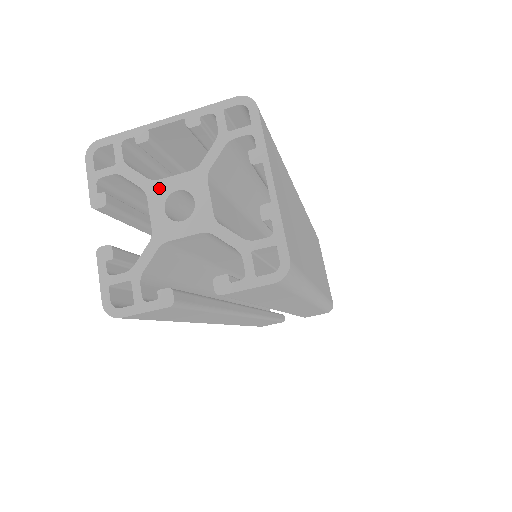
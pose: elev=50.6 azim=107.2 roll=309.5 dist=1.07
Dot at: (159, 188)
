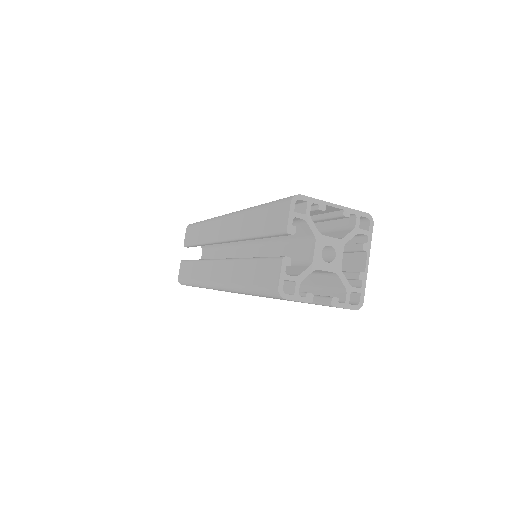
Dot at: (322, 240)
